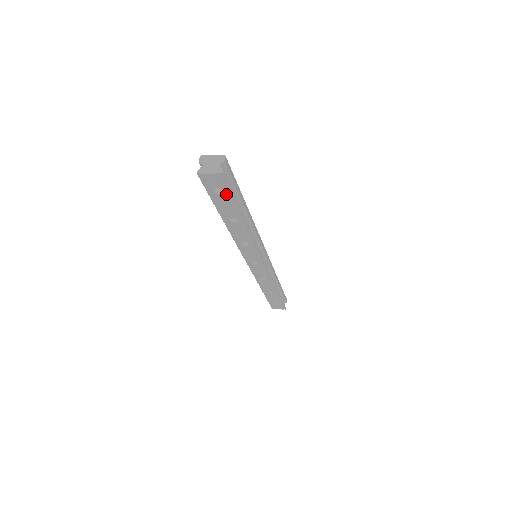
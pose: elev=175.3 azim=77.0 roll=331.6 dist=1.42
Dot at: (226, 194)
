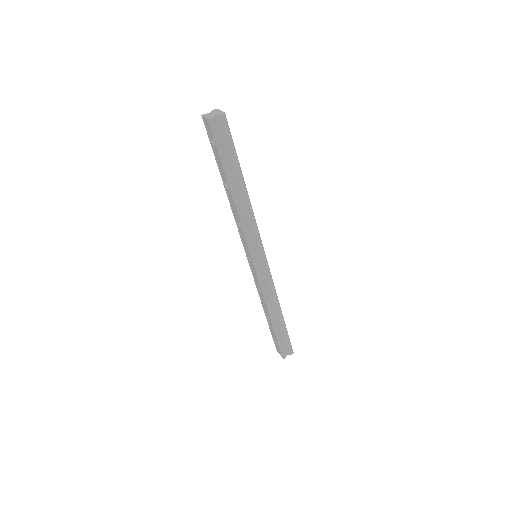
Dot at: (217, 148)
